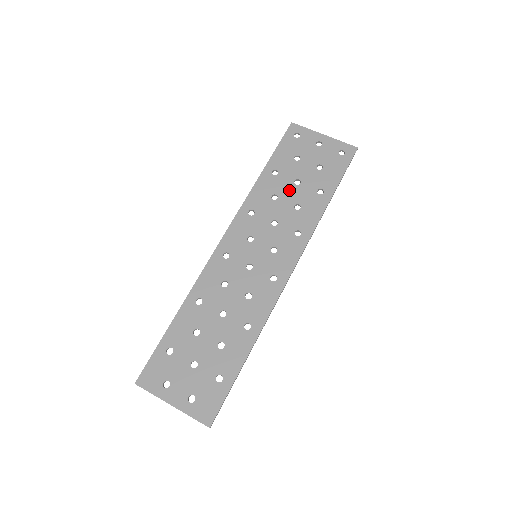
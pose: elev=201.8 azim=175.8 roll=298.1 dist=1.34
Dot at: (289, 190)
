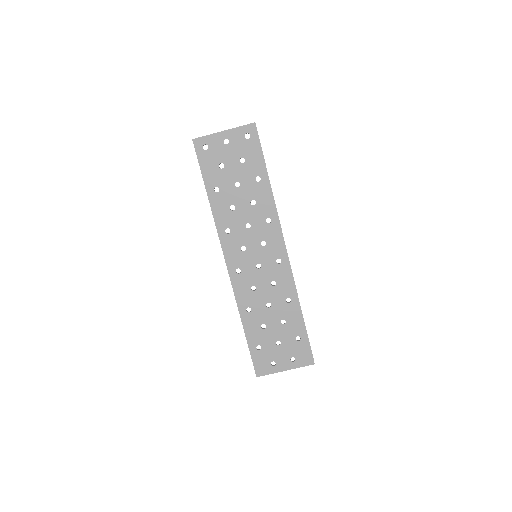
Dot at: (237, 195)
